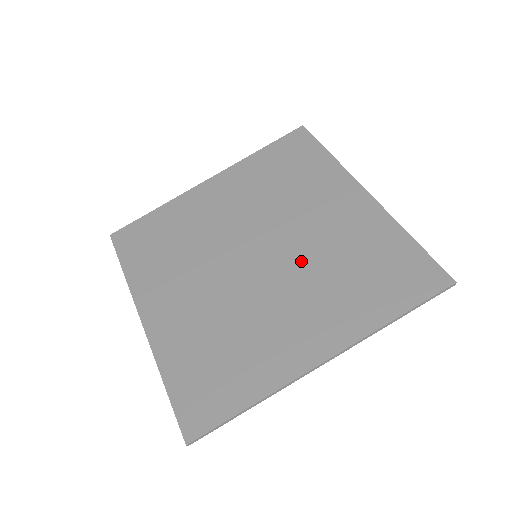
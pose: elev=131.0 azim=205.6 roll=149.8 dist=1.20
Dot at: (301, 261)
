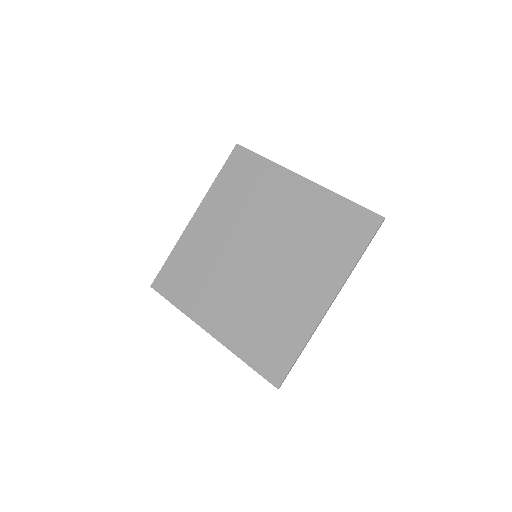
Dot at: (261, 288)
